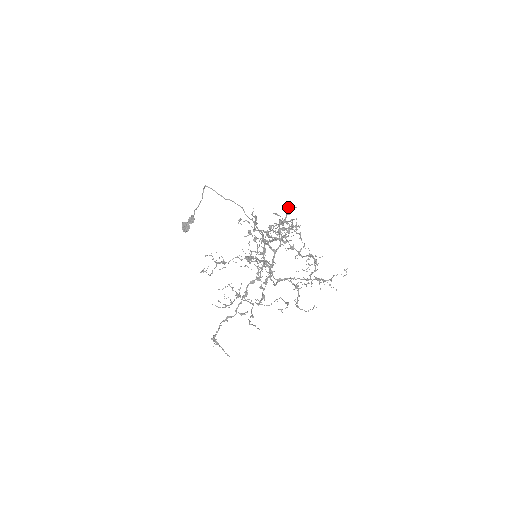
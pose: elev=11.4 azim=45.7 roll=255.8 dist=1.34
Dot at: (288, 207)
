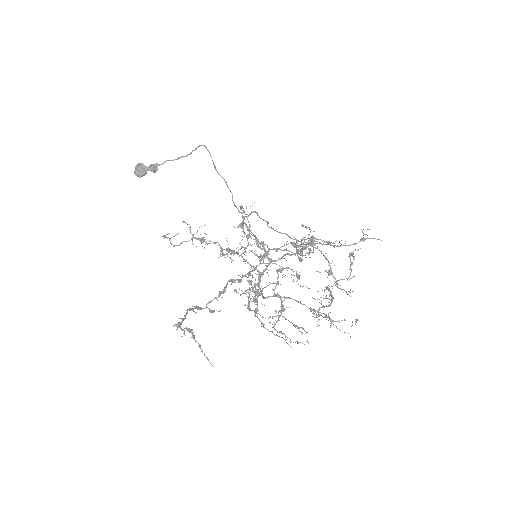
Dot at: occluded
